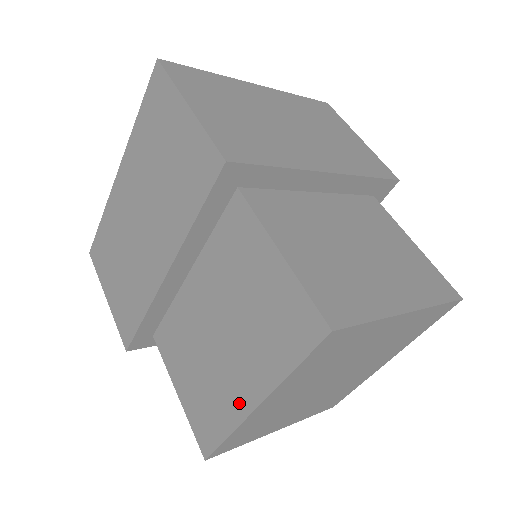
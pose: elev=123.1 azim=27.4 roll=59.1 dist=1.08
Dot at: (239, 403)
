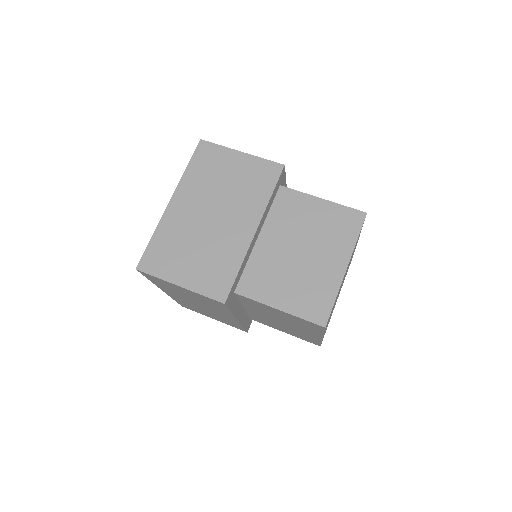
Dot at: (314, 337)
